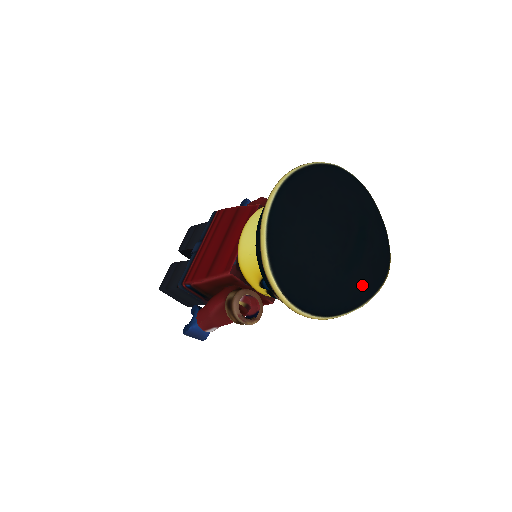
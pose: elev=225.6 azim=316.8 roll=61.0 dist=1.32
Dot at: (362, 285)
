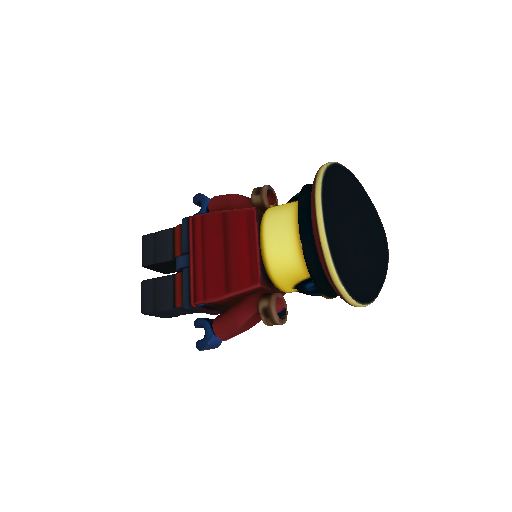
Dot at: (384, 264)
